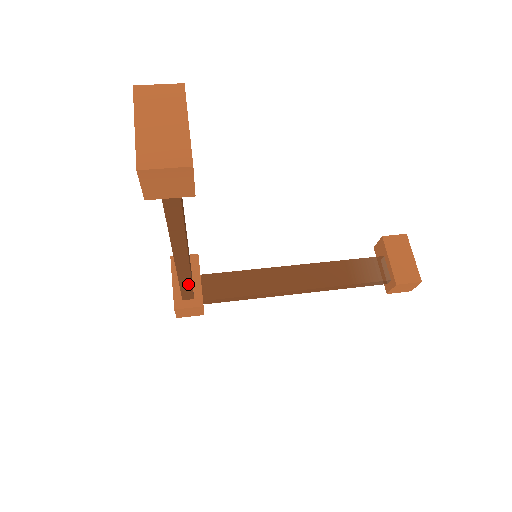
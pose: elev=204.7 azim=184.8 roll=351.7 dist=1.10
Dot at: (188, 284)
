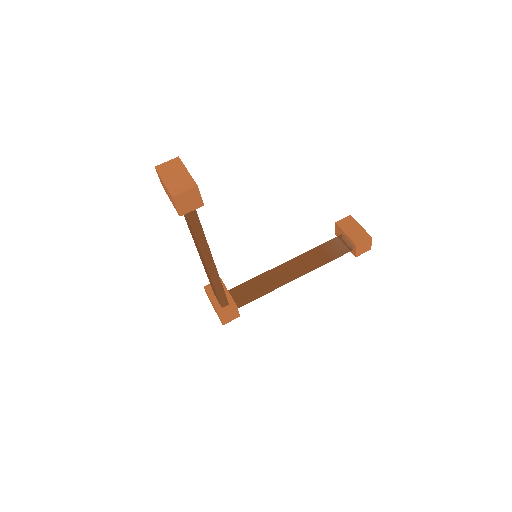
Dot at: (221, 289)
